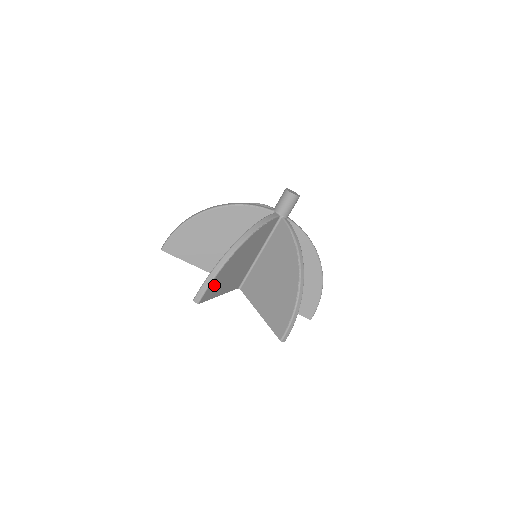
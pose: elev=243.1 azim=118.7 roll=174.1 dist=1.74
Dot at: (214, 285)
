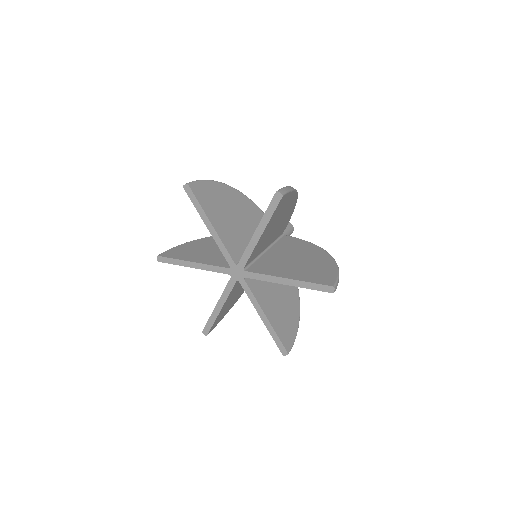
Dot at: (284, 201)
